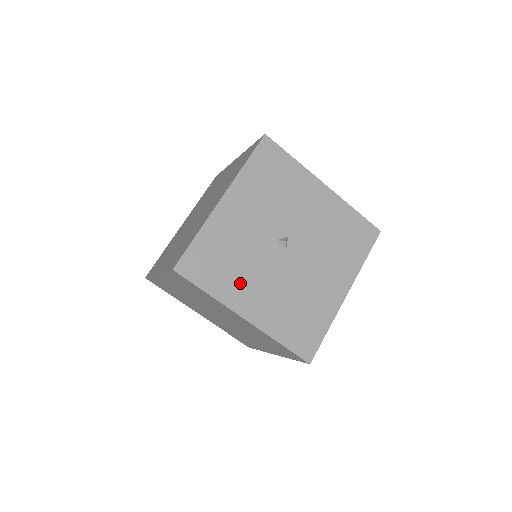
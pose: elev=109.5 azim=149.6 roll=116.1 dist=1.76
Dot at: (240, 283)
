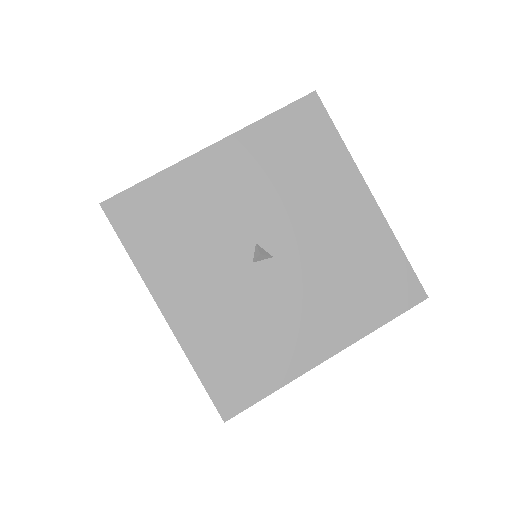
Dot at: (283, 342)
